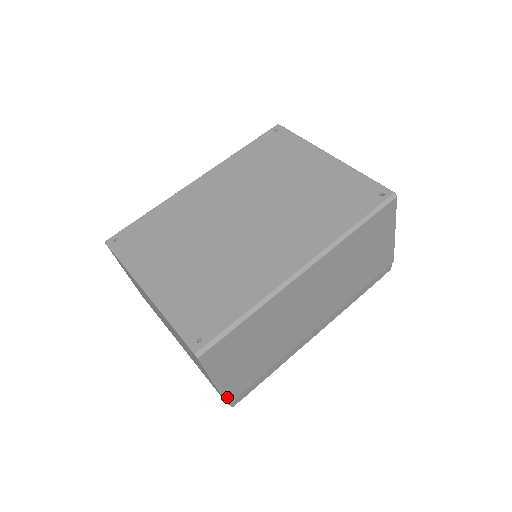
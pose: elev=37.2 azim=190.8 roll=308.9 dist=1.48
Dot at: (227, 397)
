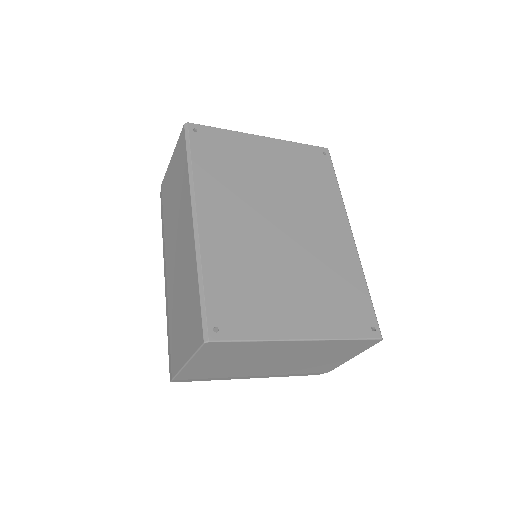
Dot at: occluded
